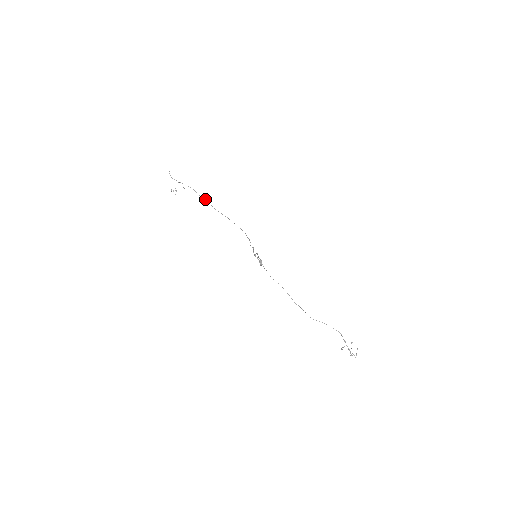
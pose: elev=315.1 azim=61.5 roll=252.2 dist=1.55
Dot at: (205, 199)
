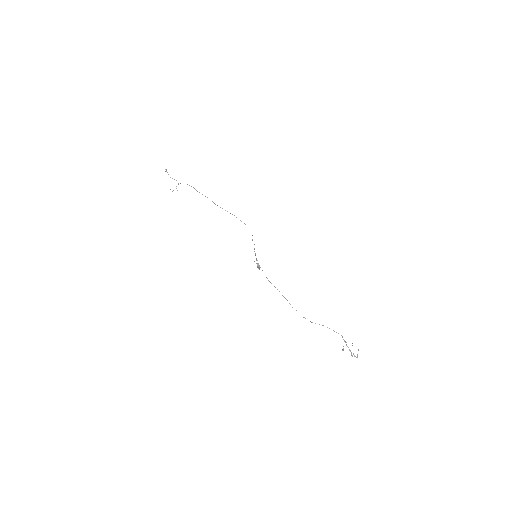
Dot at: (205, 196)
